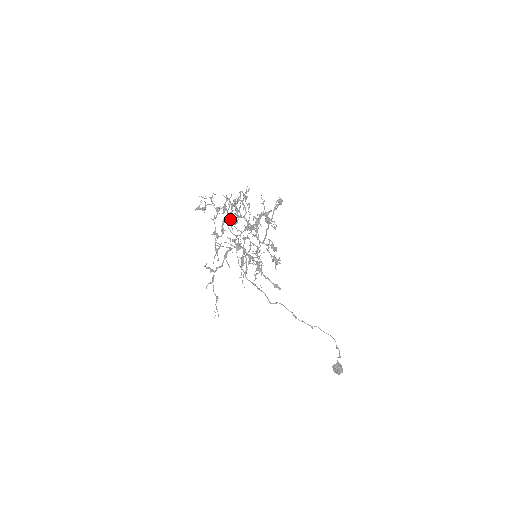
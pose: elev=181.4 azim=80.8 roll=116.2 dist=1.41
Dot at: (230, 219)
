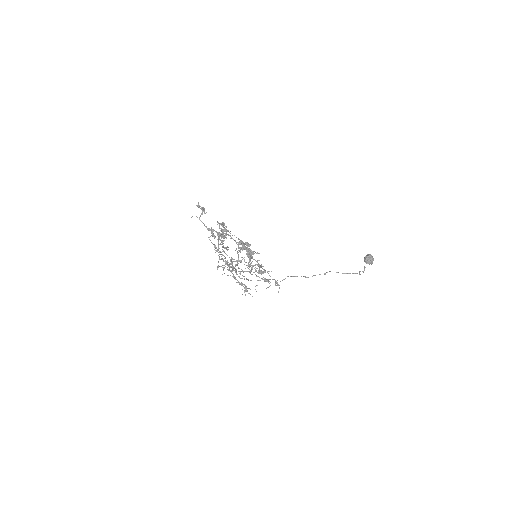
Dot at: (220, 252)
